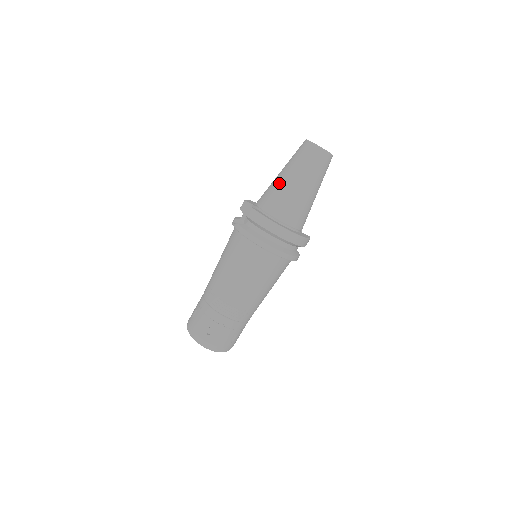
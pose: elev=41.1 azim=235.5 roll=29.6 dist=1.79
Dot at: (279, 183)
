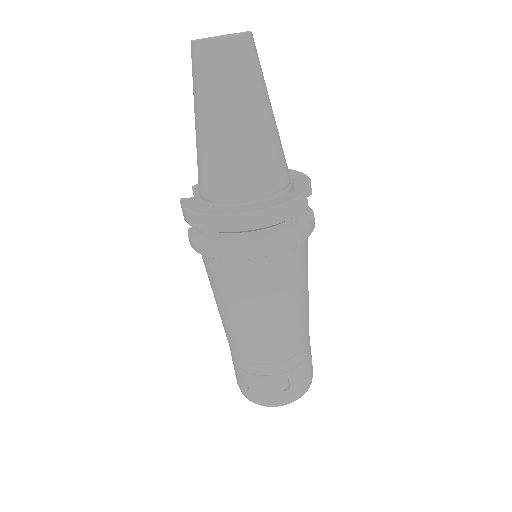
Dot at: occluded
